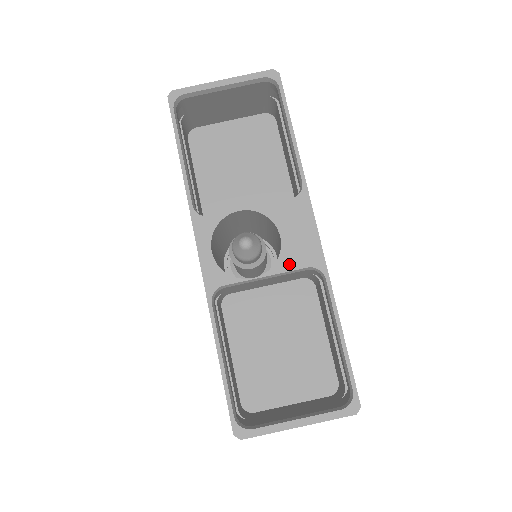
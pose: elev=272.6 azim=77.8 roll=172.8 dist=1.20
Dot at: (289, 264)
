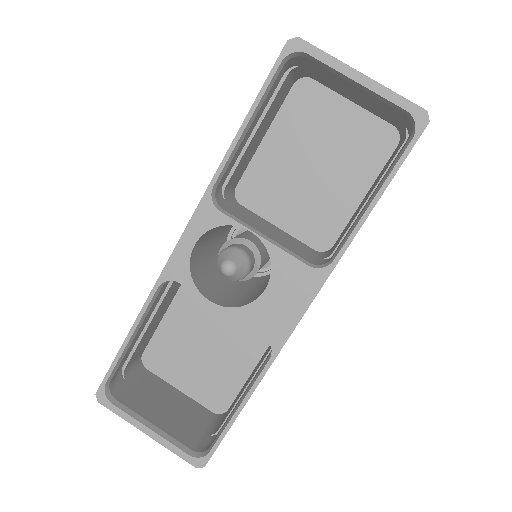
Dot at: (250, 319)
